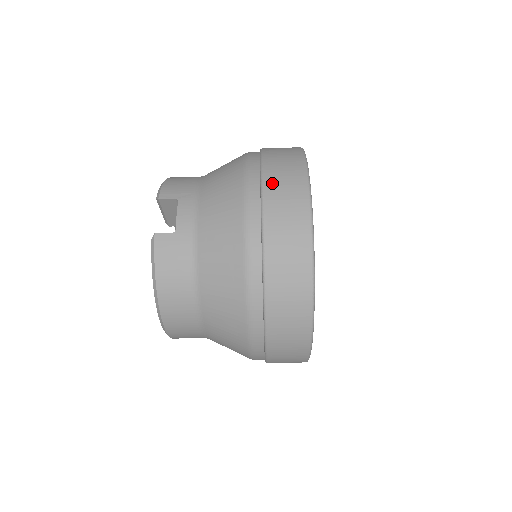
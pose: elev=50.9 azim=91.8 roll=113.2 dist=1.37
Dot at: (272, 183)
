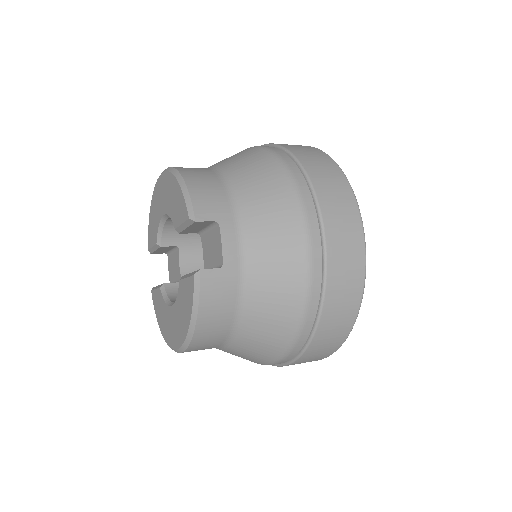
Dot at: (331, 220)
